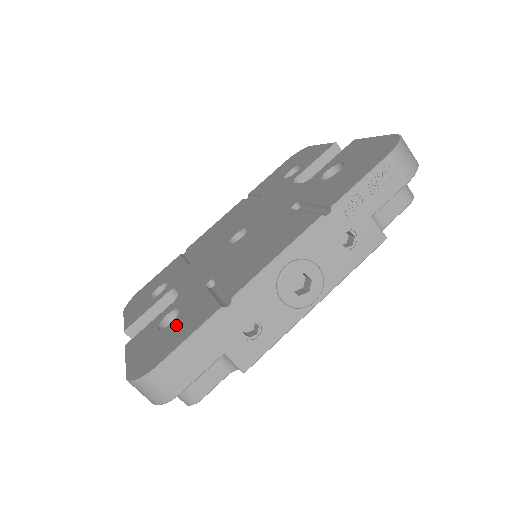
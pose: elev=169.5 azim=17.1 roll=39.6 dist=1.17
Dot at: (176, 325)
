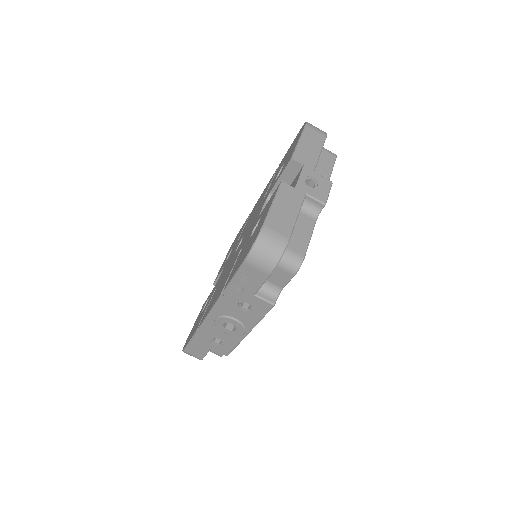
Dot at: occluded
